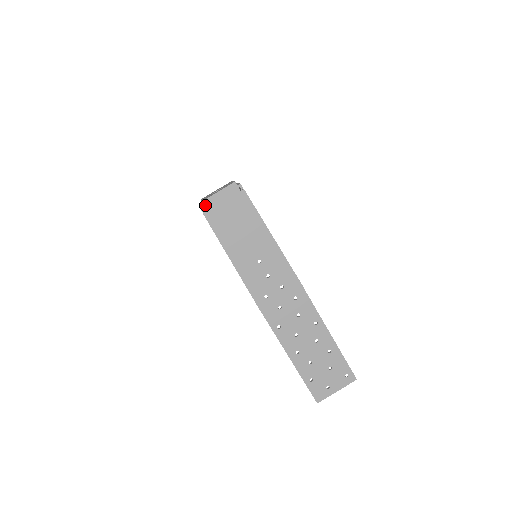
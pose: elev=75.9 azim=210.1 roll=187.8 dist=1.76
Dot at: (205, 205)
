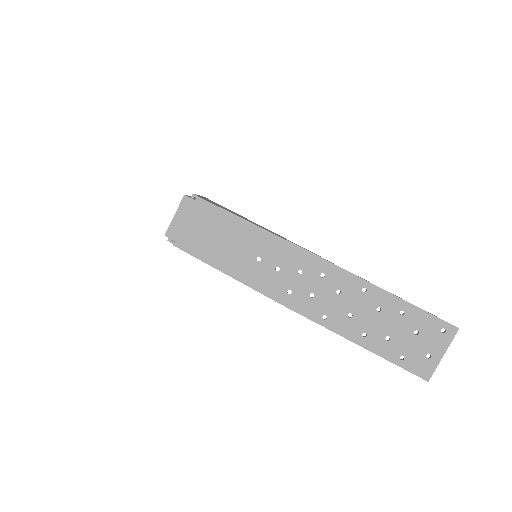
Dot at: (170, 236)
